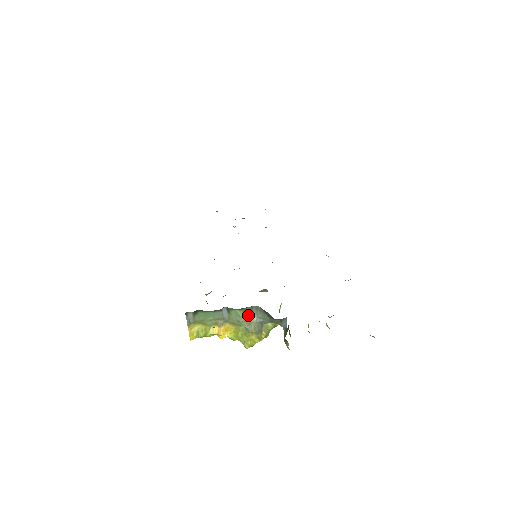
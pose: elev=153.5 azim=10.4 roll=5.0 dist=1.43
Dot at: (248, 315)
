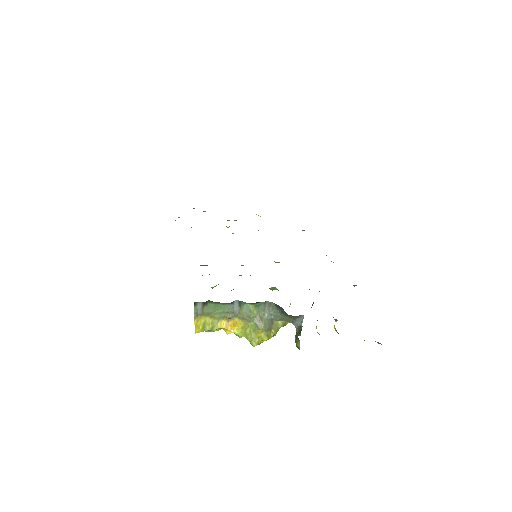
Dot at: (260, 311)
